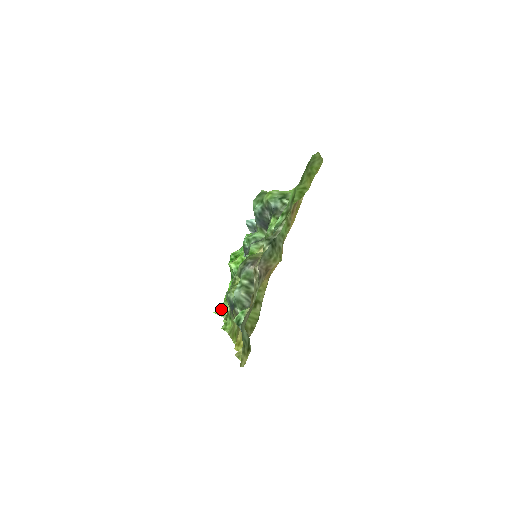
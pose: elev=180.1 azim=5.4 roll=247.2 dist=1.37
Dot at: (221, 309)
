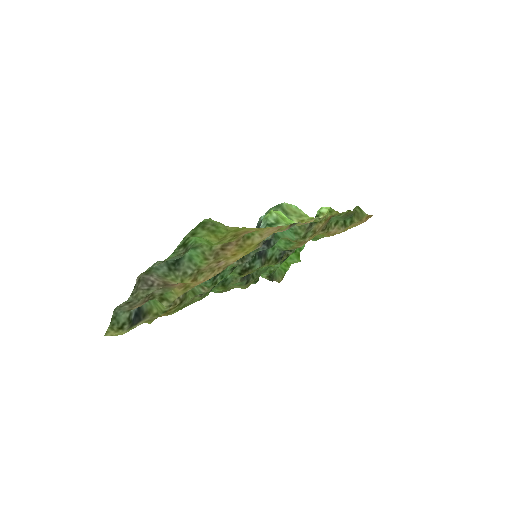
Dot at: occluded
